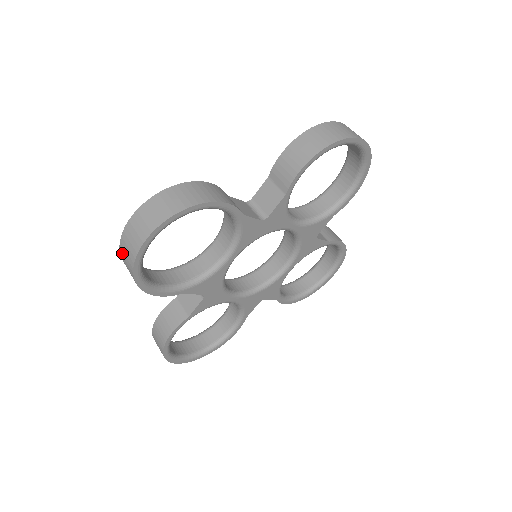
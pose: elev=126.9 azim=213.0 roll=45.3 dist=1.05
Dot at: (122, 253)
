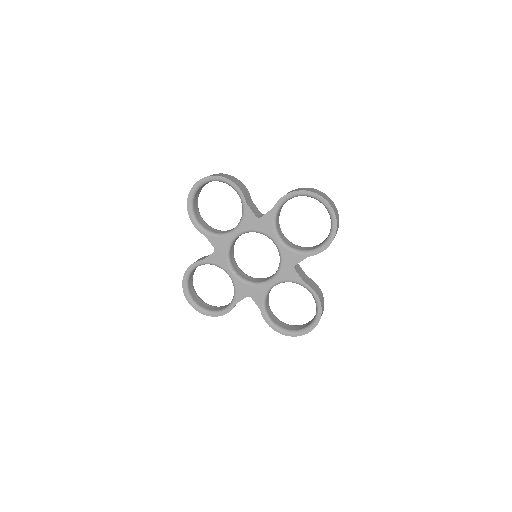
Dot at: occluded
